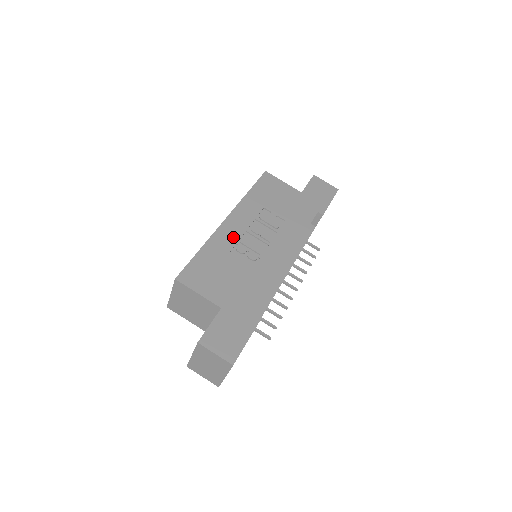
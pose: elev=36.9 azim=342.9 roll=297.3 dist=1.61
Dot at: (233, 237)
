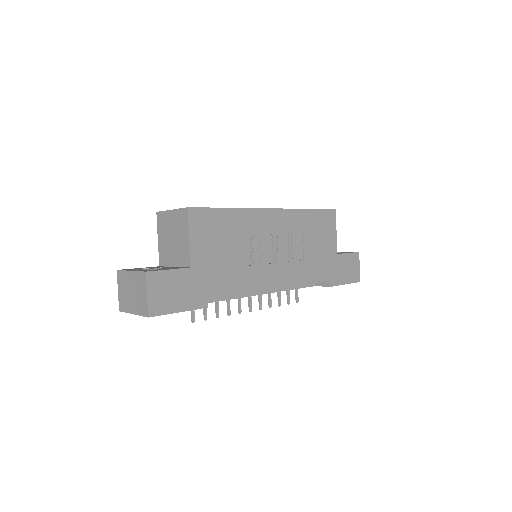
Dot at: (260, 228)
